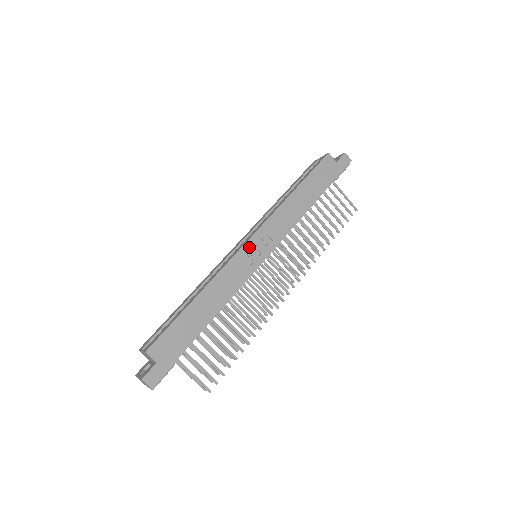
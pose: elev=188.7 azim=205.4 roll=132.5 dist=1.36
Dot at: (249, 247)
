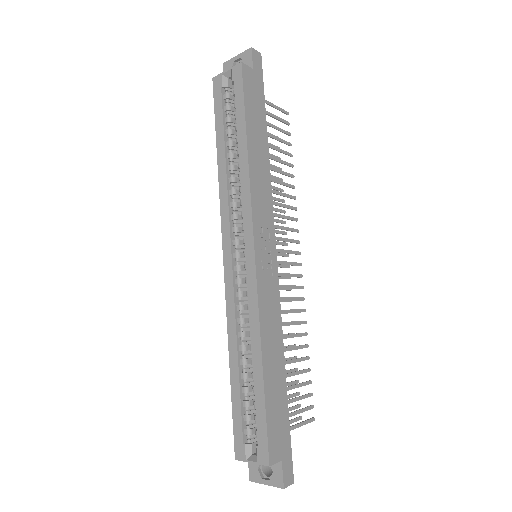
Dot at: (260, 259)
